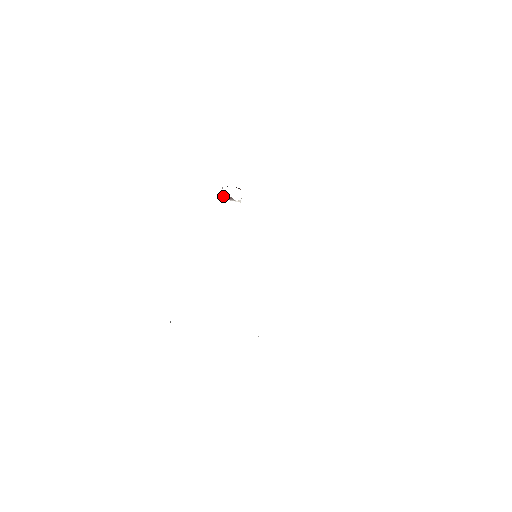
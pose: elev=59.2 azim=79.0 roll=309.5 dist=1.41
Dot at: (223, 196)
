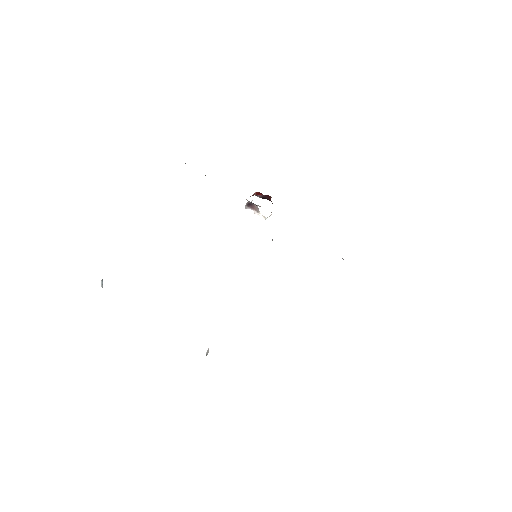
Dot at: (248, 202)
